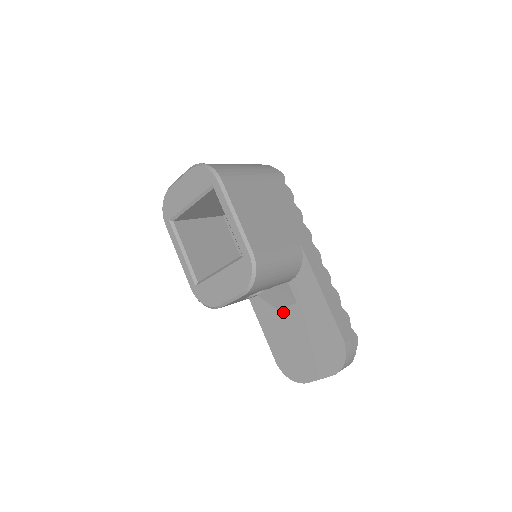
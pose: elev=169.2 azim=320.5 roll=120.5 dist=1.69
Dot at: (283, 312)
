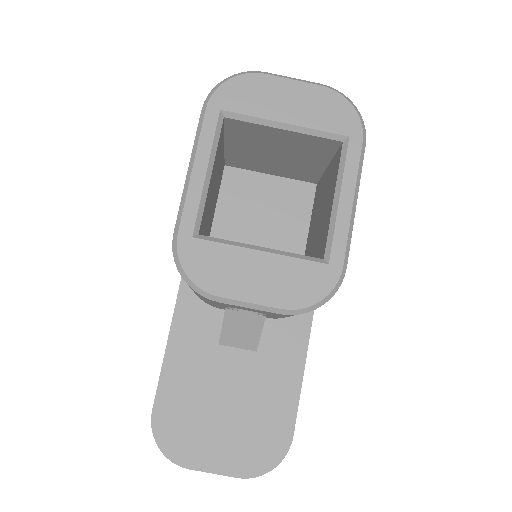
Dot at: (224, 350)
